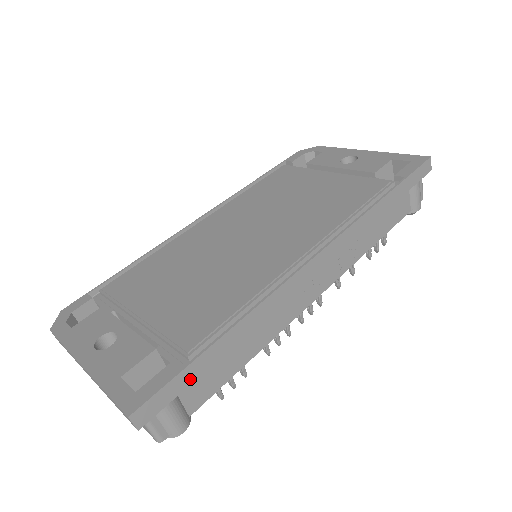
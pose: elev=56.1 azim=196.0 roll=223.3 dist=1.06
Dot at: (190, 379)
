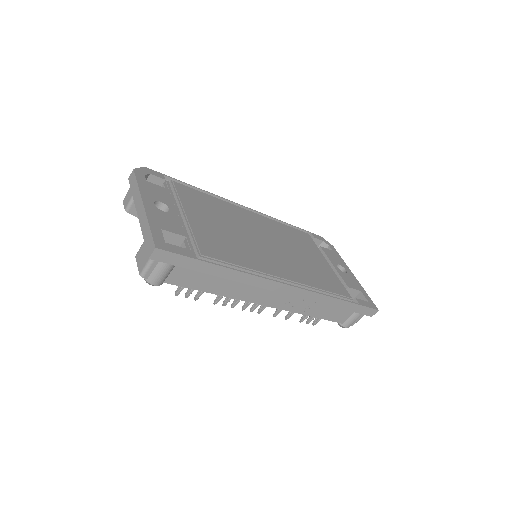
Dot at: (190, 266)
